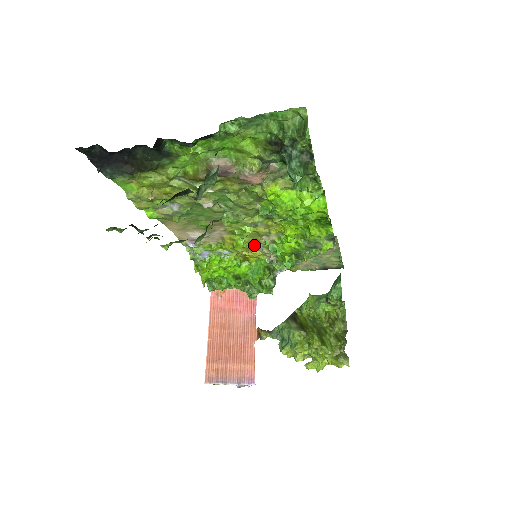
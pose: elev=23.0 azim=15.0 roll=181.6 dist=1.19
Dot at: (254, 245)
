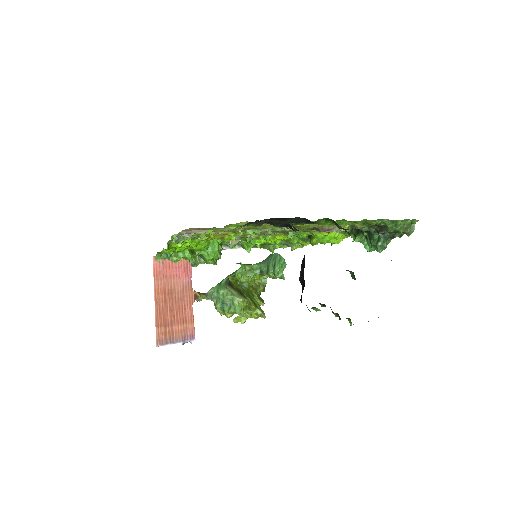
Dot at: occluded
